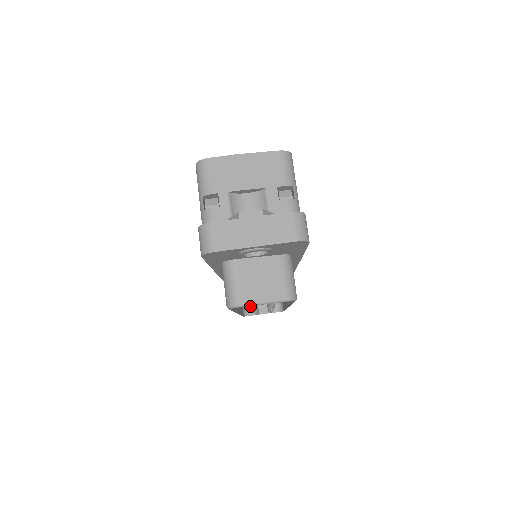
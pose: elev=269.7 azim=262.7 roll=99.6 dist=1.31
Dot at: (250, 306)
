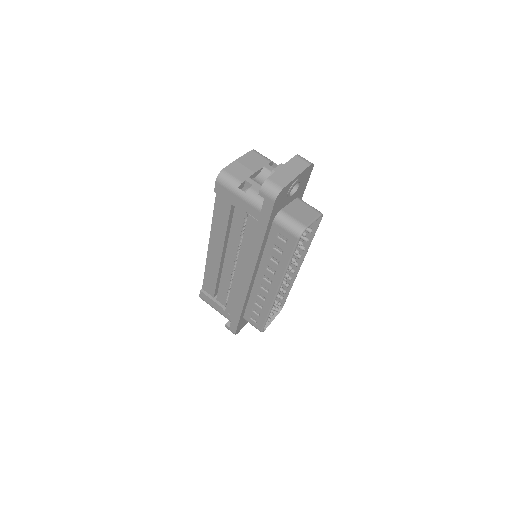
Dot at: (306, 234)
